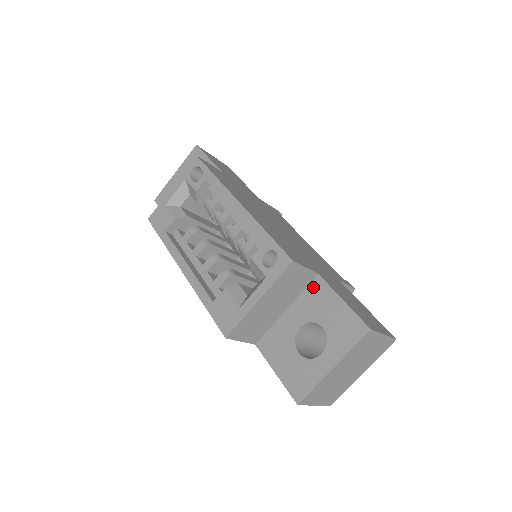
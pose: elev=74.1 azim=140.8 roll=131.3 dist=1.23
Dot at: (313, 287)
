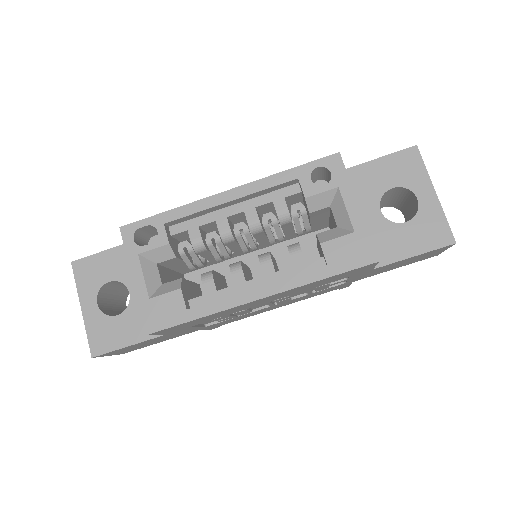
Dot at: occluded
